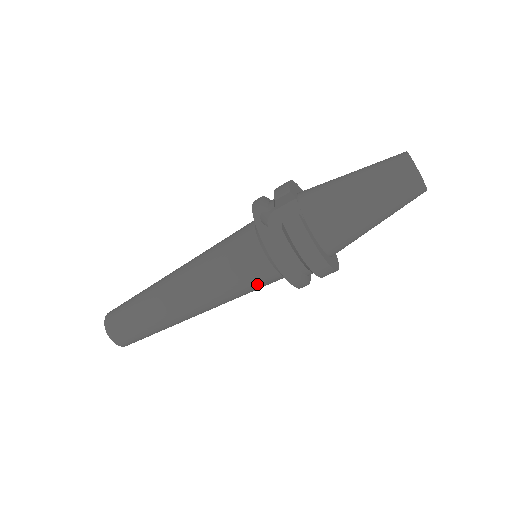
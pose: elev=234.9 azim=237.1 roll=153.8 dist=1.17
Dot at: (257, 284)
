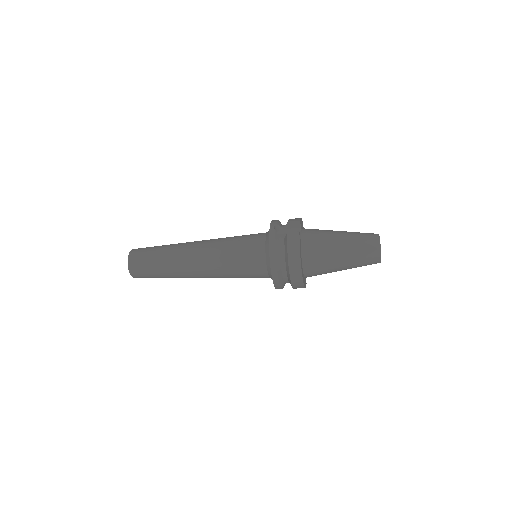
Dot at: (249, 270)
